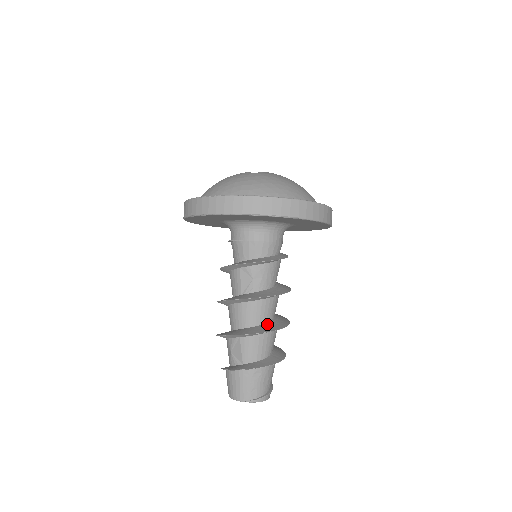
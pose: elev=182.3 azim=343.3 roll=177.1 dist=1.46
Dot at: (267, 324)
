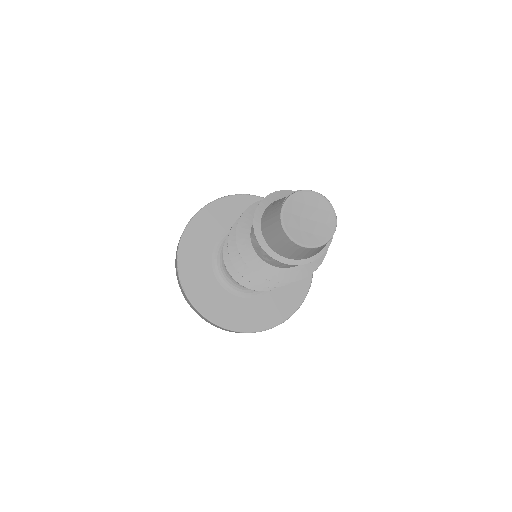
Dot at: occluded
